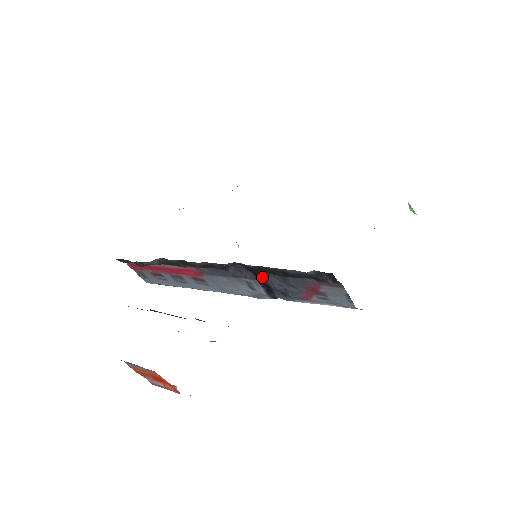
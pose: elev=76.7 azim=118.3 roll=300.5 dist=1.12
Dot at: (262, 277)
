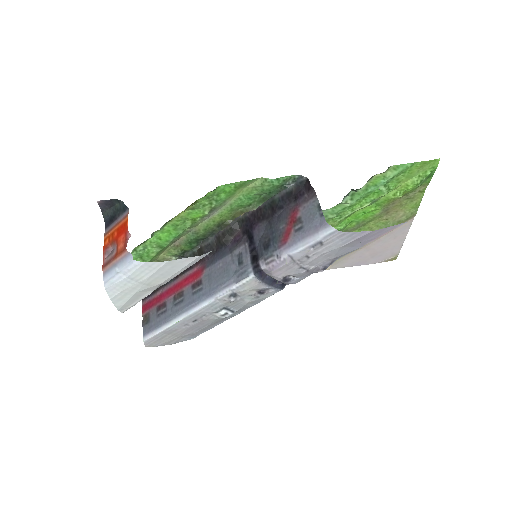
Dot at: (253, 234)
